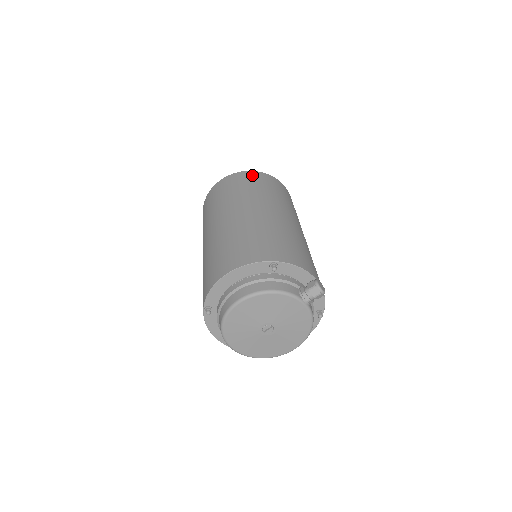
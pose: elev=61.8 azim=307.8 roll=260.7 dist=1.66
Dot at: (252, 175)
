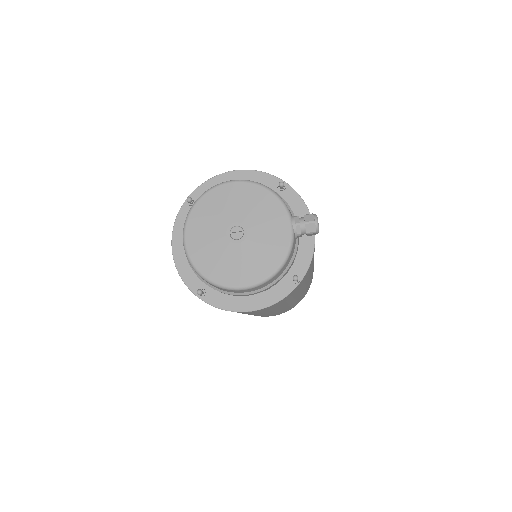
Dot at: occluded
